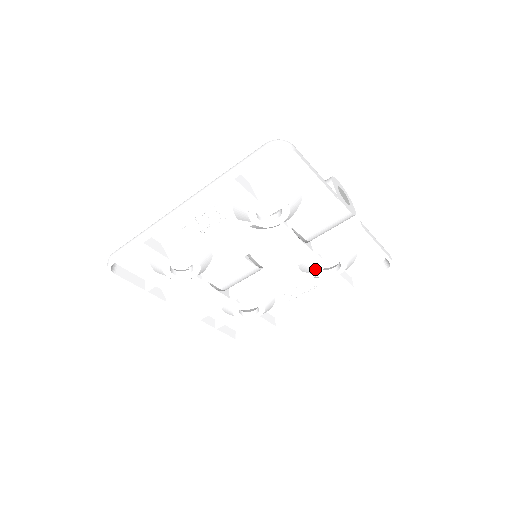
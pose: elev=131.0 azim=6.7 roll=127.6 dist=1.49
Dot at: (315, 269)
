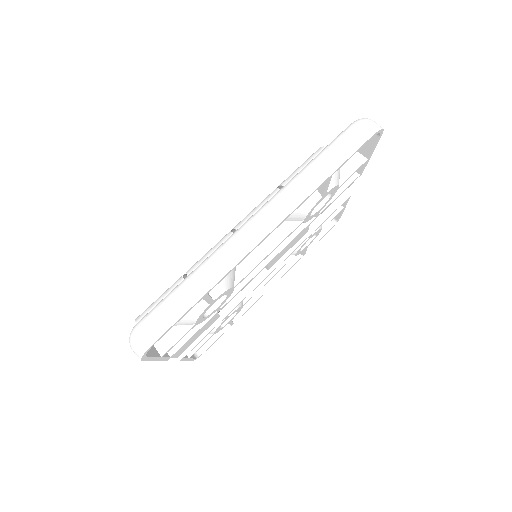
Dot at: (299, 249)
